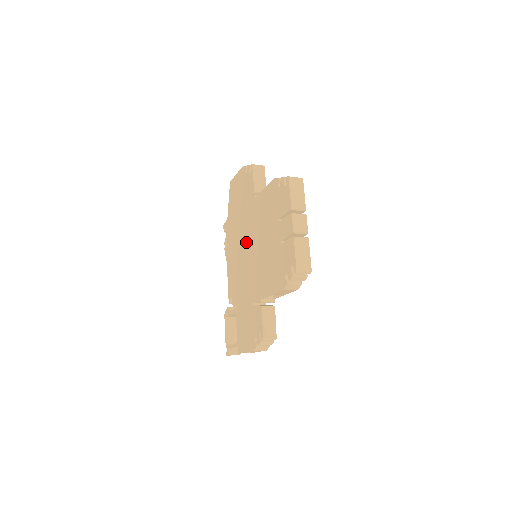
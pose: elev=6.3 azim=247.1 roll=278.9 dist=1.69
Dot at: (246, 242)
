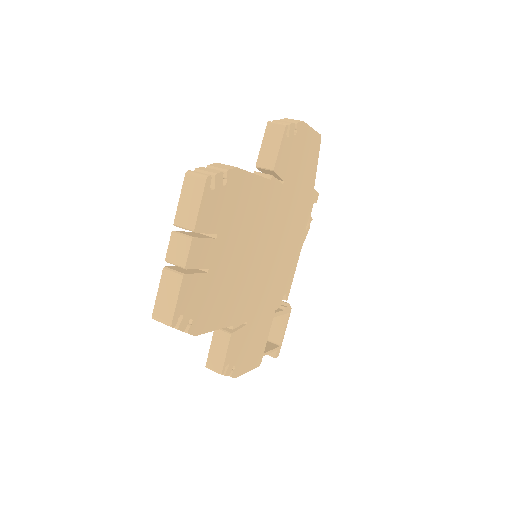
Dot at: occluded
